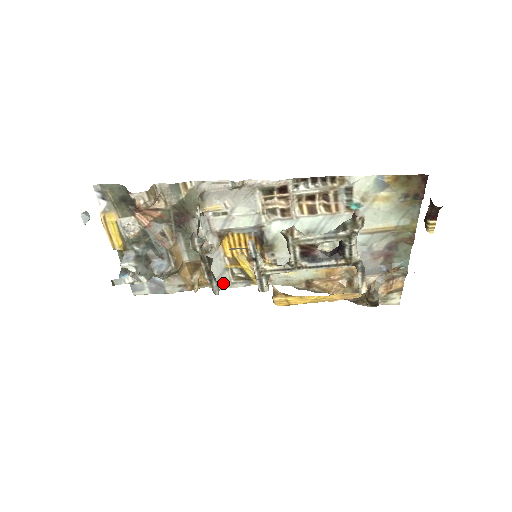
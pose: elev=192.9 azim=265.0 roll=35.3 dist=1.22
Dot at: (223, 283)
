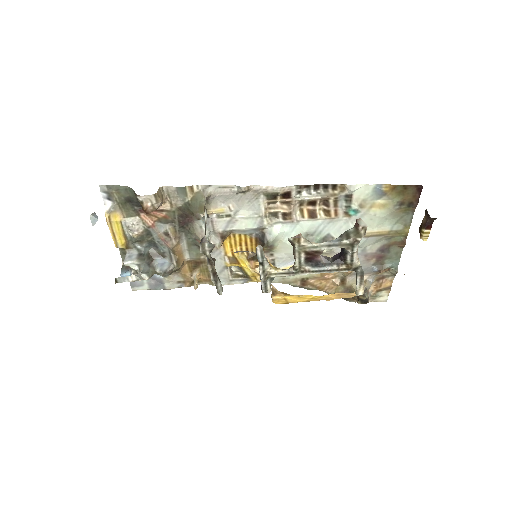
Dot at: (221, 280)
